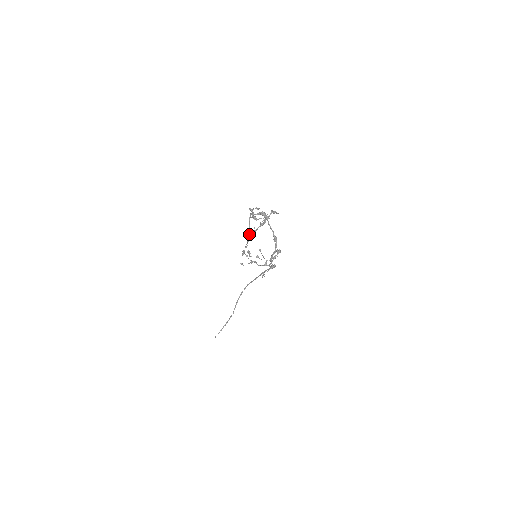
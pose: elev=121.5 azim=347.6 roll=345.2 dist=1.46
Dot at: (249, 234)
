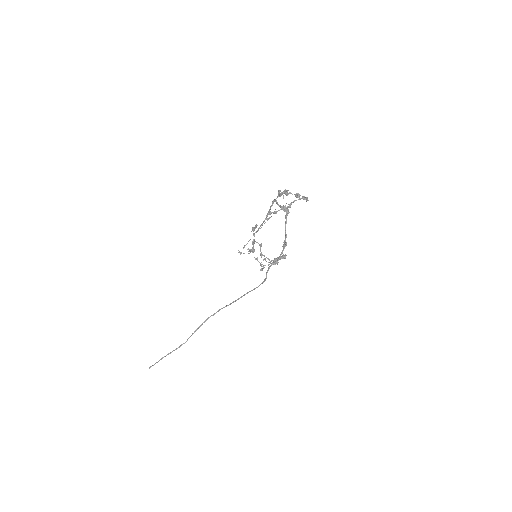
Dot at: (267, 215)
